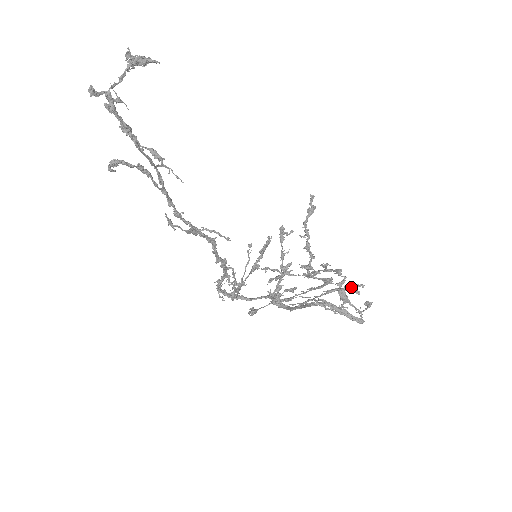
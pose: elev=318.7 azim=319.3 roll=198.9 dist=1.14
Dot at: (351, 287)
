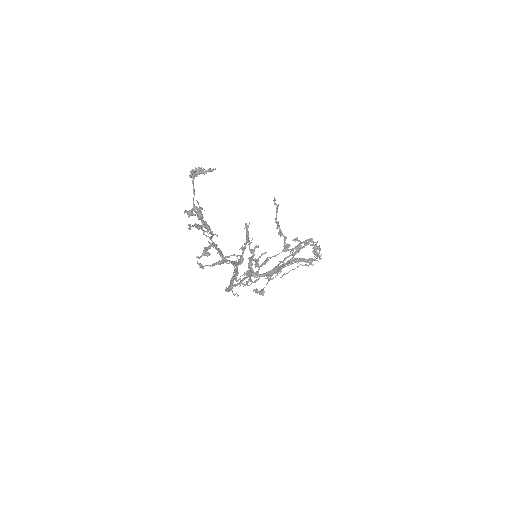
Dot at: occluded
